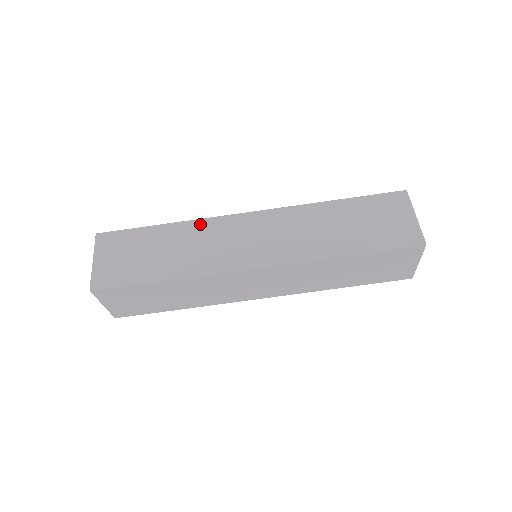
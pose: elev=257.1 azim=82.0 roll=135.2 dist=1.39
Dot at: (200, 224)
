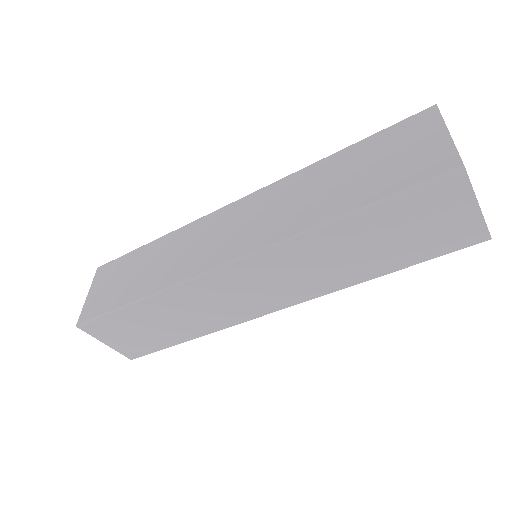
Dot at: (183, 231)
